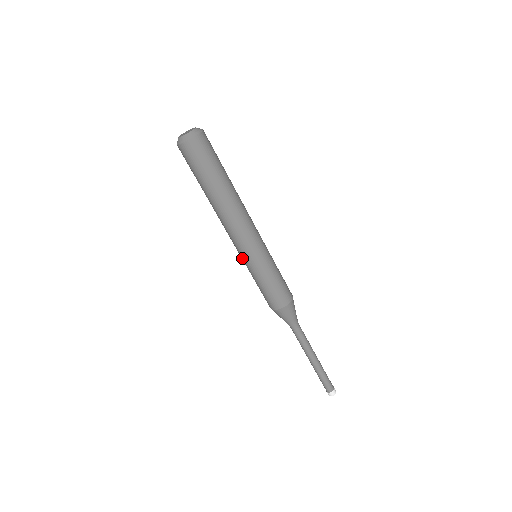
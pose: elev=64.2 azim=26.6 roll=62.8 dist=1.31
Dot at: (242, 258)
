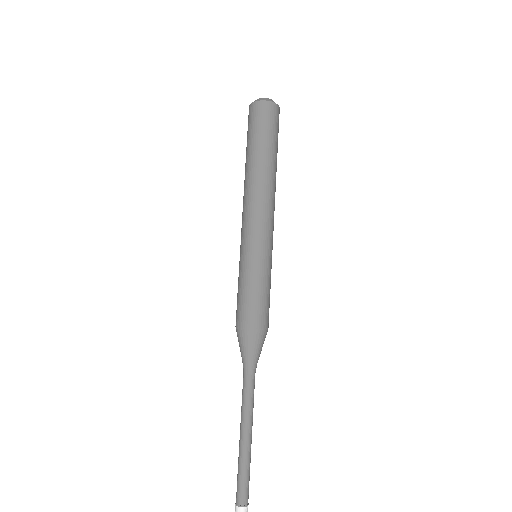
Dot at: (240, 247)
